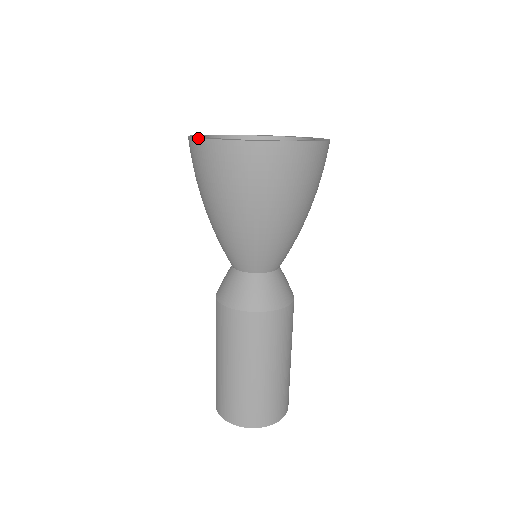
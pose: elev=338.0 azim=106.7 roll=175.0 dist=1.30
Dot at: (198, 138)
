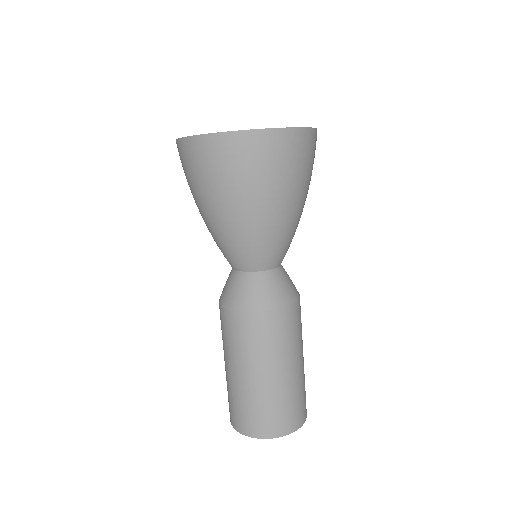
Dot at: (180, 138)
